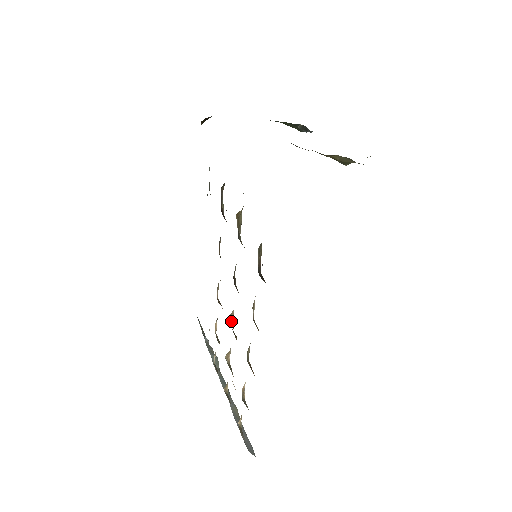
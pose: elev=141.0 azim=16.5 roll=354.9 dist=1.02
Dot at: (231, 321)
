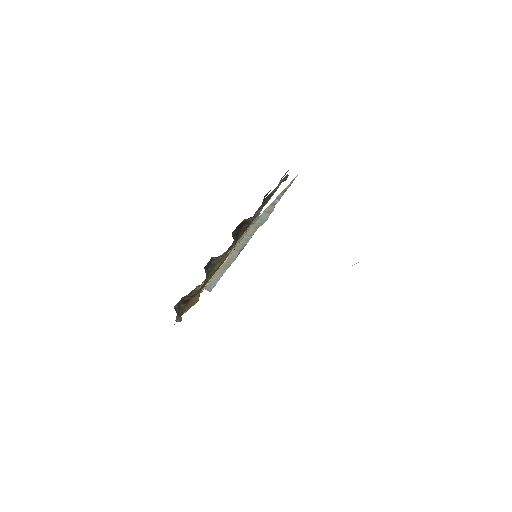
Dot at: occluded
